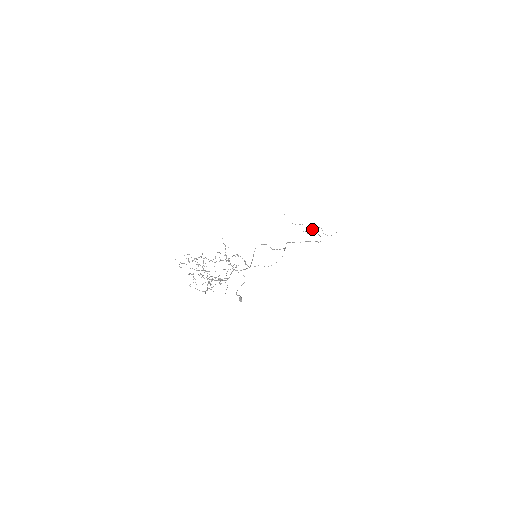
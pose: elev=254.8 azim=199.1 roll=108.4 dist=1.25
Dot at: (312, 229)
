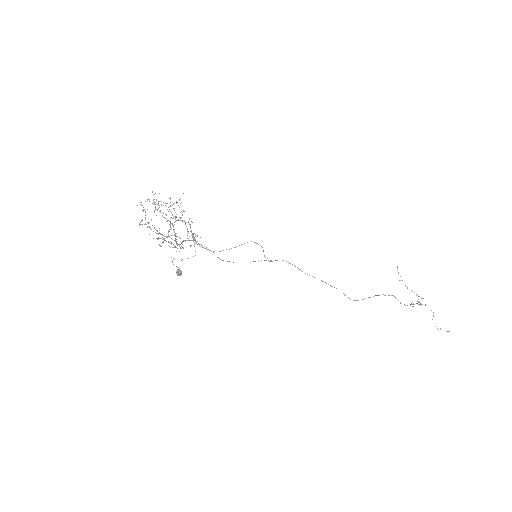
Dot at: (420, 305)
